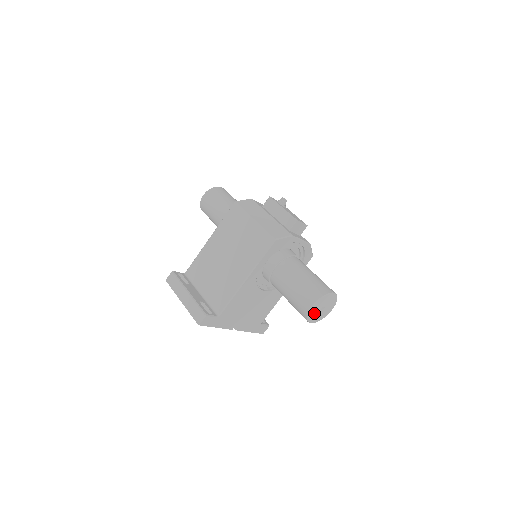
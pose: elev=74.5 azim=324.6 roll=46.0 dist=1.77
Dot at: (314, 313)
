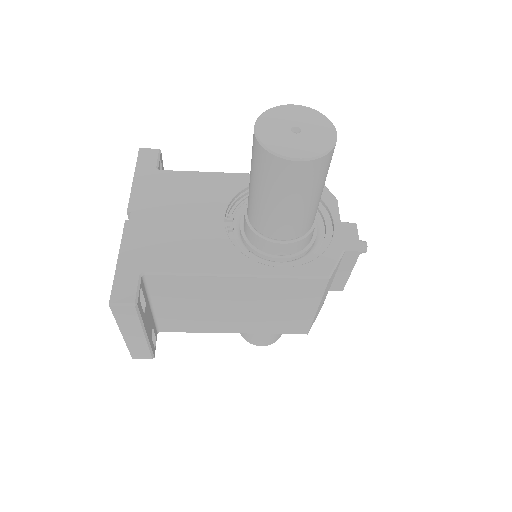
Dot at: occluded
